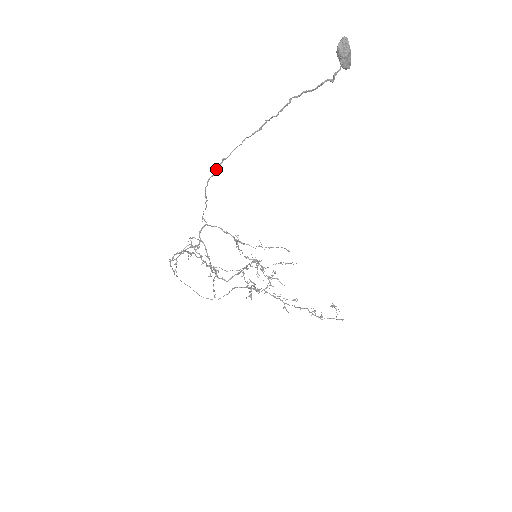
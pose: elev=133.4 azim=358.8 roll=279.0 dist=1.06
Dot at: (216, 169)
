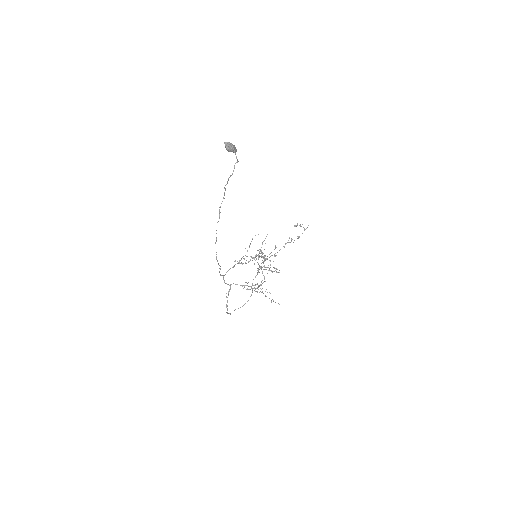
Dot at: occluded
